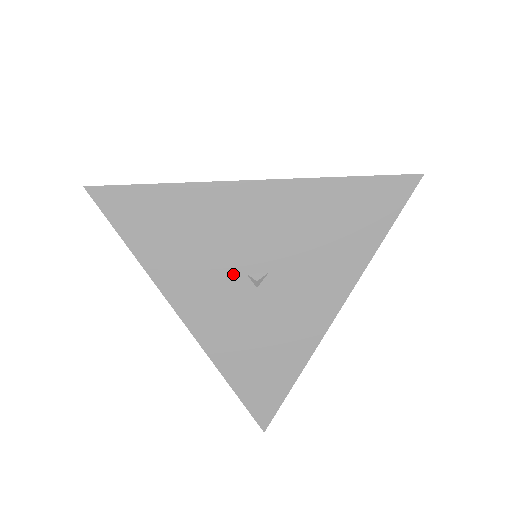
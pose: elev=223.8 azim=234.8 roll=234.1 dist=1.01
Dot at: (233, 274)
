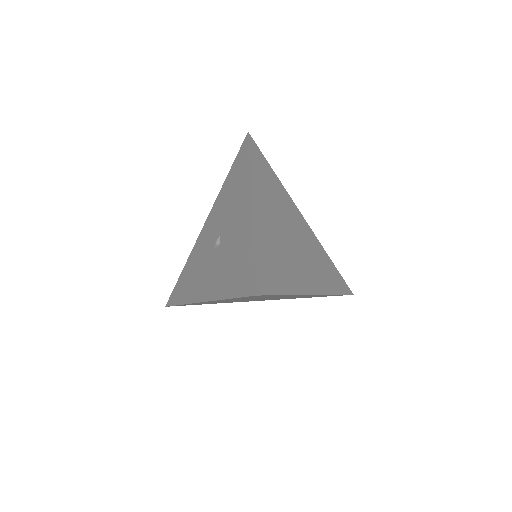
Dot at: (210, 256)
